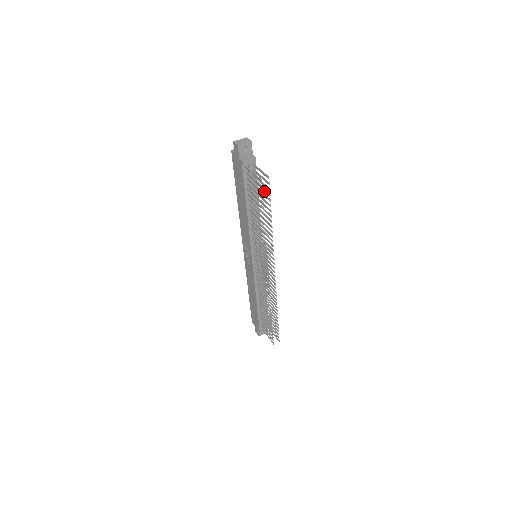
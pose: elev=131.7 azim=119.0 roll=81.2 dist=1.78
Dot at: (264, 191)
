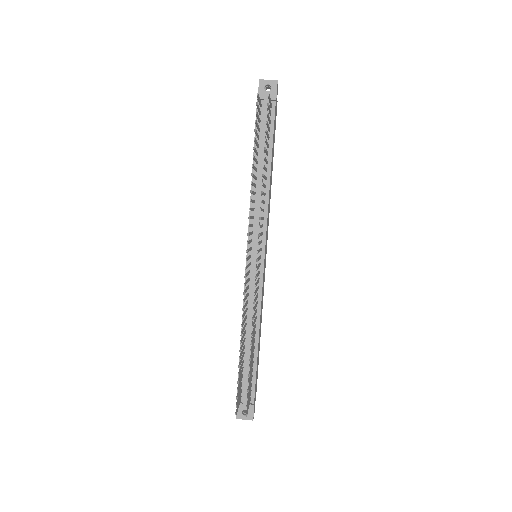
Dot at: (267, 126)
